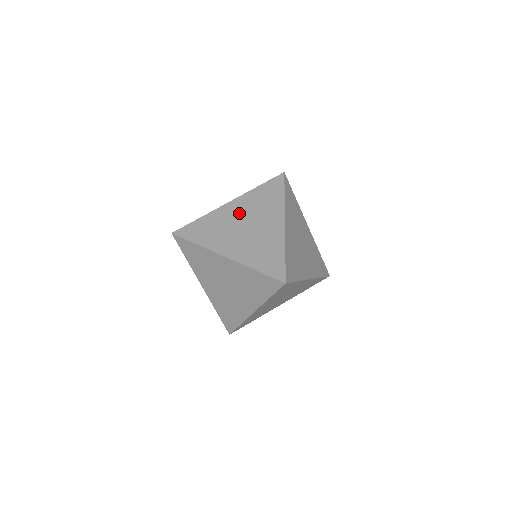
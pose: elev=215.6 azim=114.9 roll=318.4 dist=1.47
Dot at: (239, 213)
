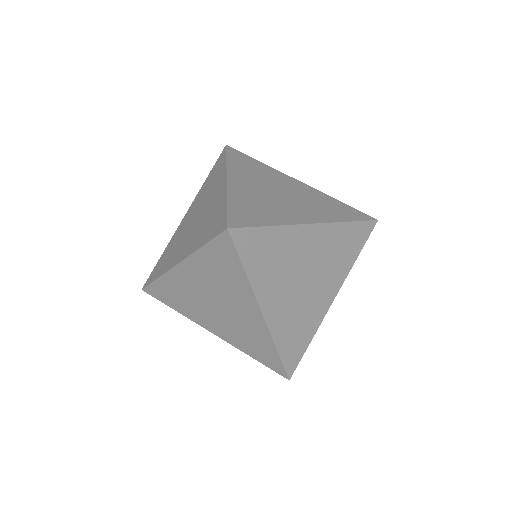
Dot at: (191, 215)
